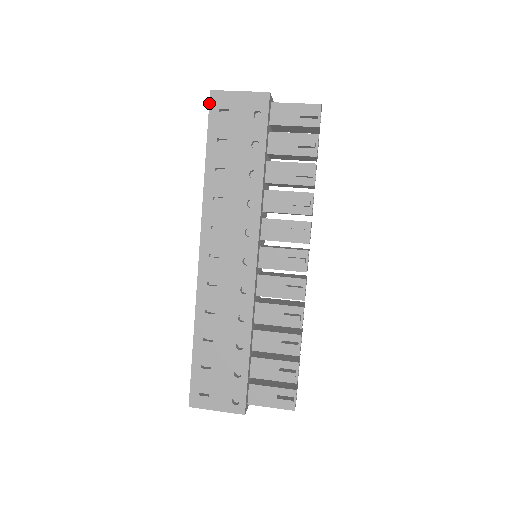
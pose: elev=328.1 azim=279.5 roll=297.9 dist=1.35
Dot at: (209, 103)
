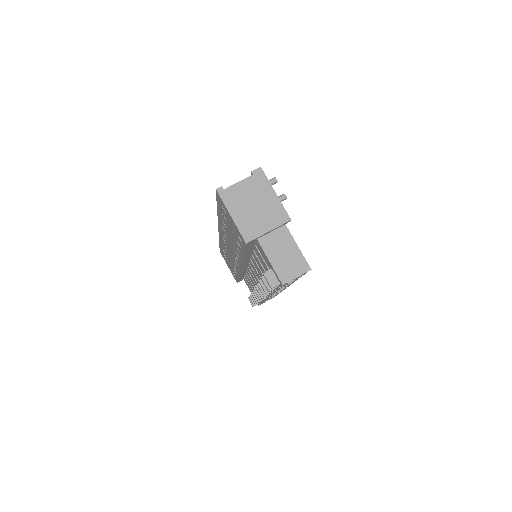
Dot at: (216, 193)
